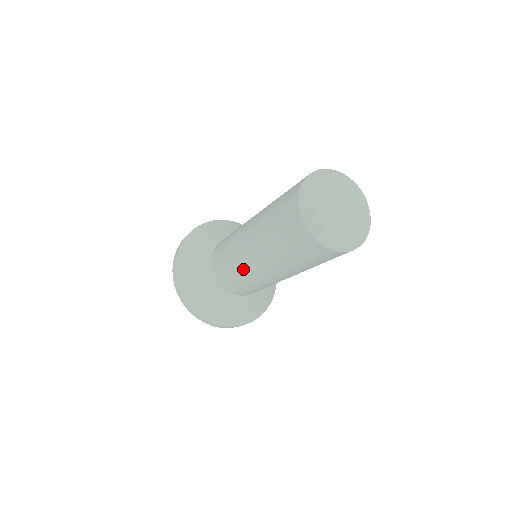
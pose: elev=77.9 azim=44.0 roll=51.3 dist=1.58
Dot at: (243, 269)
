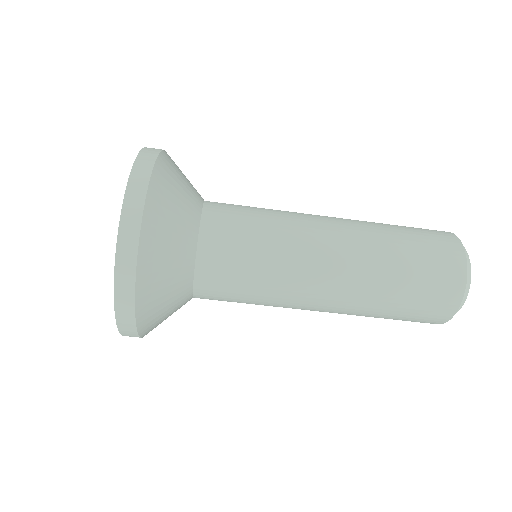
Dot at: (295, 268)
